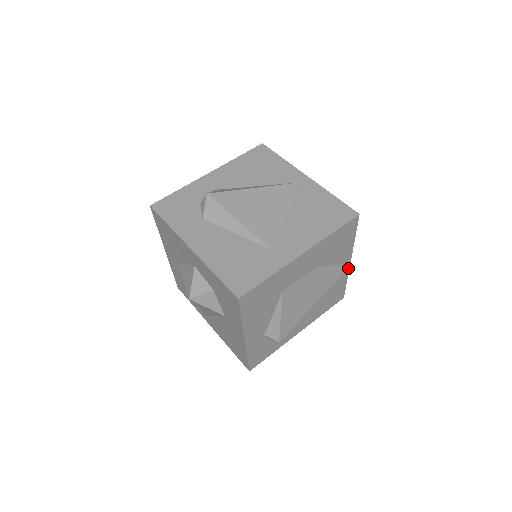
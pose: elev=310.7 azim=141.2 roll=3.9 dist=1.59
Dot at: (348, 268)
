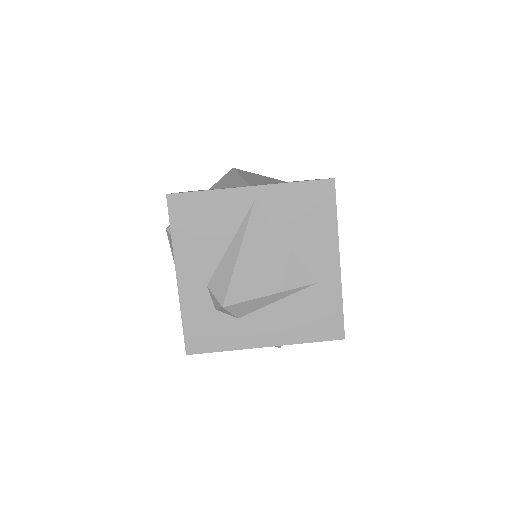
Dot at: occluded
